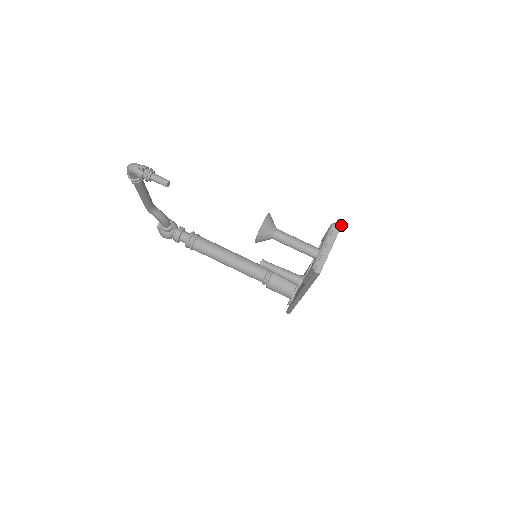
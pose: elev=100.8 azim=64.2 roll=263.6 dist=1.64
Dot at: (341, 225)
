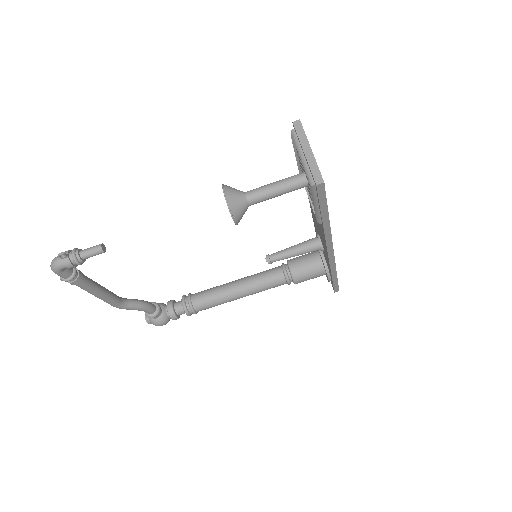
Dot at: (300, 124)
